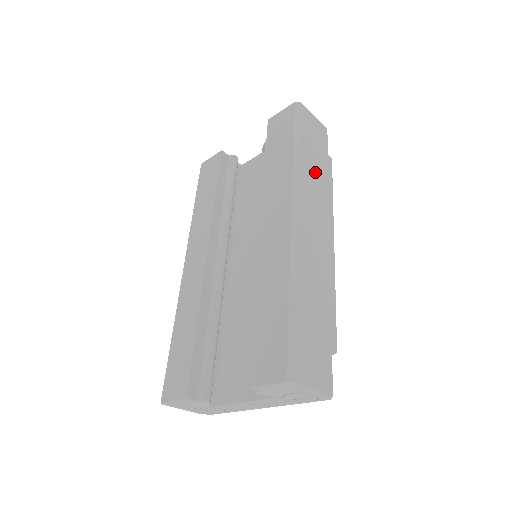
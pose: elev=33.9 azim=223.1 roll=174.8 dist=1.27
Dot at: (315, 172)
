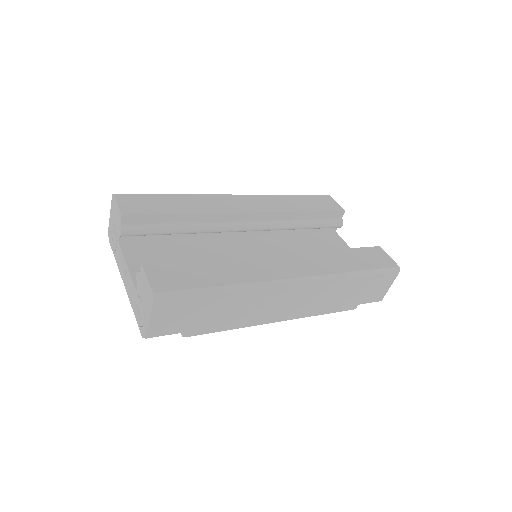
Dot at: (340, 294)
